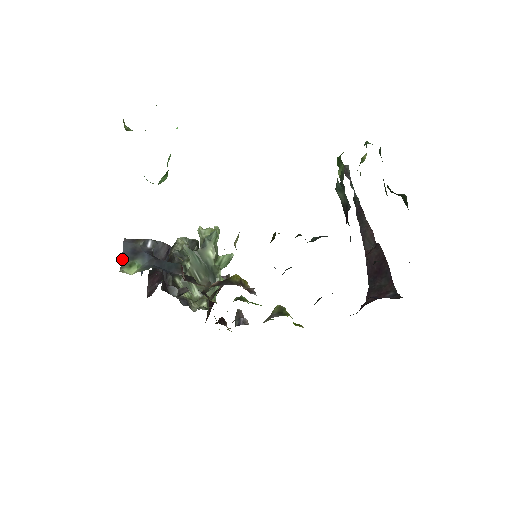
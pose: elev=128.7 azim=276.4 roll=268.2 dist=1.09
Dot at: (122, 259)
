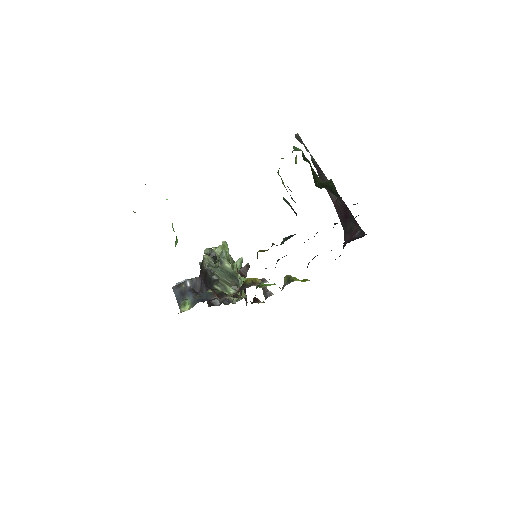
Dot at: (178, 302)
